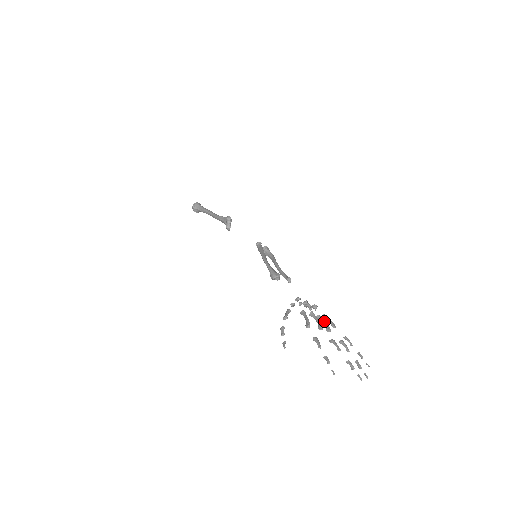
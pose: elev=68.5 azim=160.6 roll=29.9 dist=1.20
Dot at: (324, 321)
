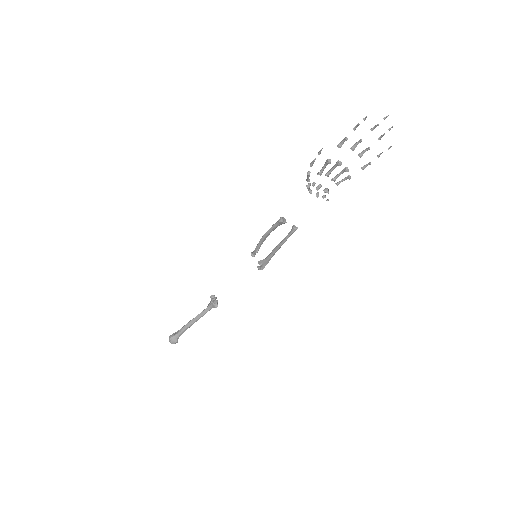
Dot at: (339, 173)
